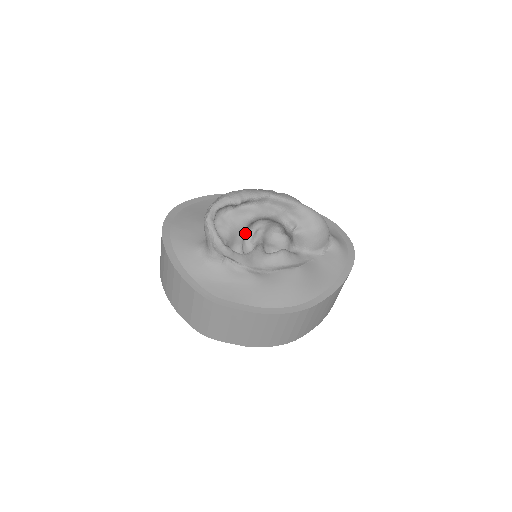
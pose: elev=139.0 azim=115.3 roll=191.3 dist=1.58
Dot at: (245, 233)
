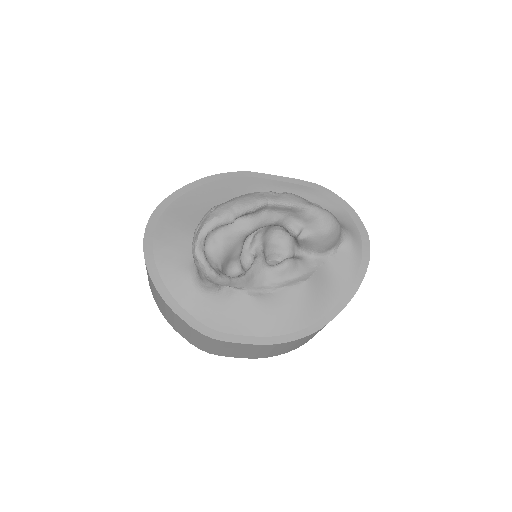
Dot at: (242, 248)
